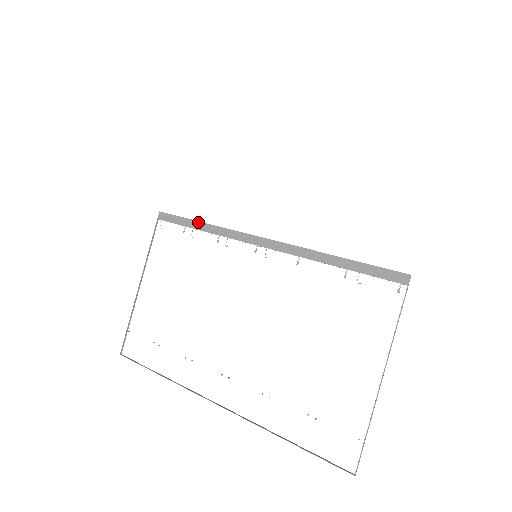
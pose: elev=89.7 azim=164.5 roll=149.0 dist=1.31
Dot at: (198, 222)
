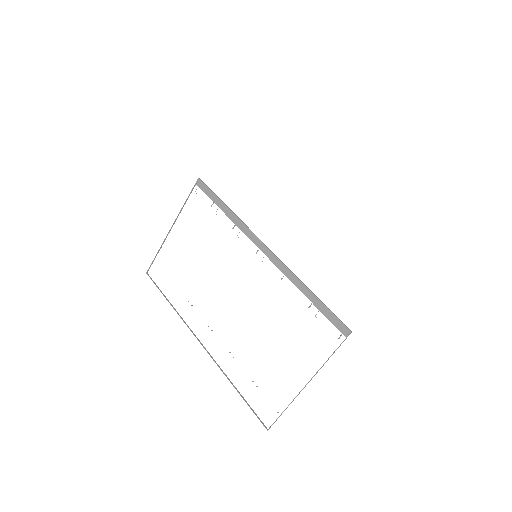
Dot at: (224, 204)
